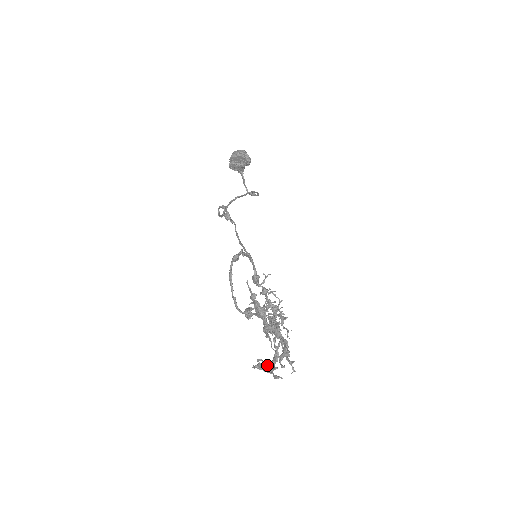
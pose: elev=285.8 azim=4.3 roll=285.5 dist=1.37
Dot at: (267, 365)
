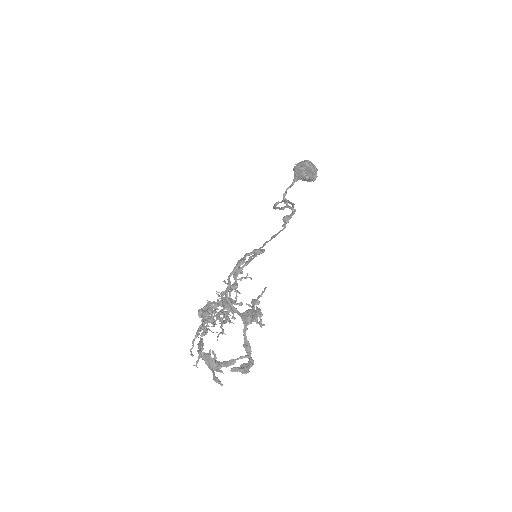
Dot at: (215, 362)
